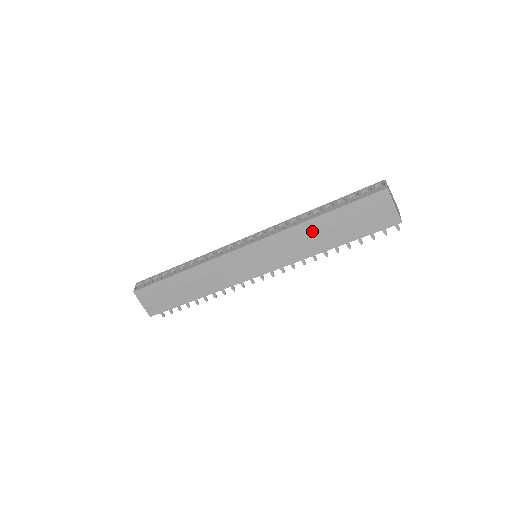
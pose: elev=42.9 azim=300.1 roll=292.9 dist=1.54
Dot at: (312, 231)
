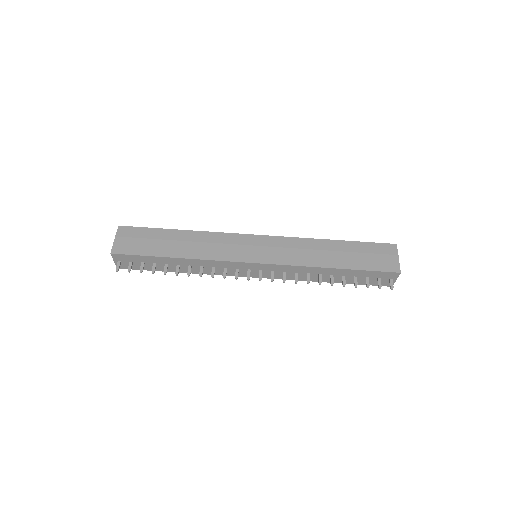
Dot at: (323, 248)
